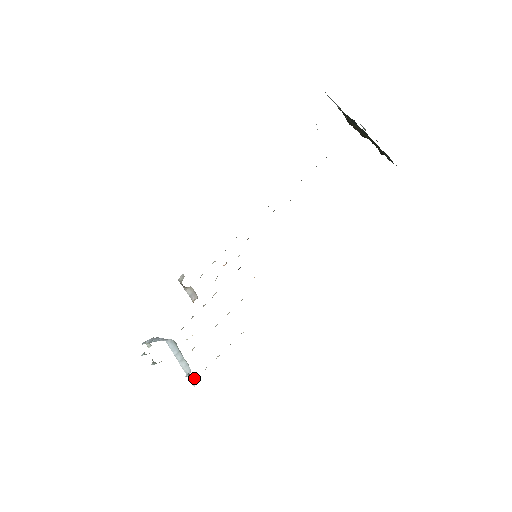
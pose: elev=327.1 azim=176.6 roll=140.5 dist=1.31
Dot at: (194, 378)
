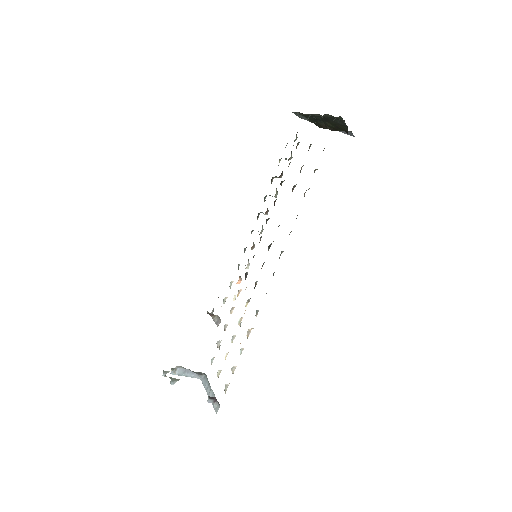
Dot at: (217, 405)
